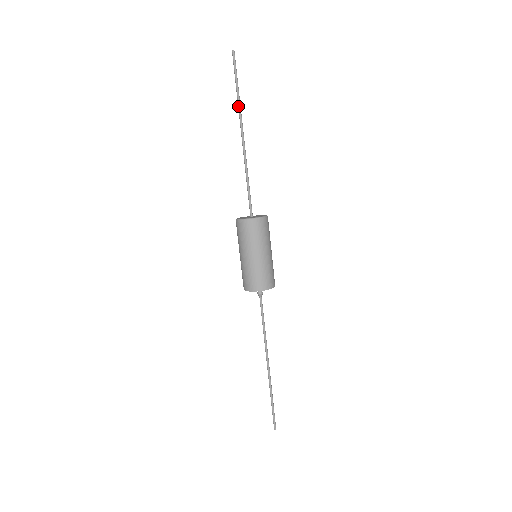
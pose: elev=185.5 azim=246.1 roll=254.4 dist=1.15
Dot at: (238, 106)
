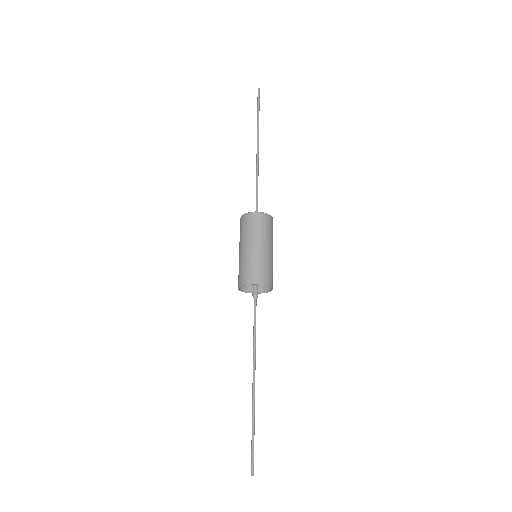
Dot at: (257, 126)
